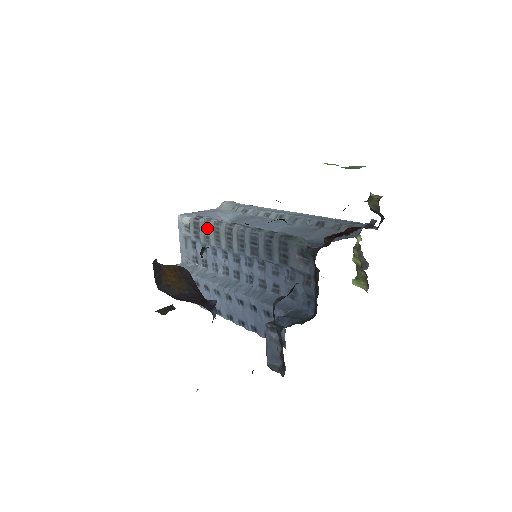
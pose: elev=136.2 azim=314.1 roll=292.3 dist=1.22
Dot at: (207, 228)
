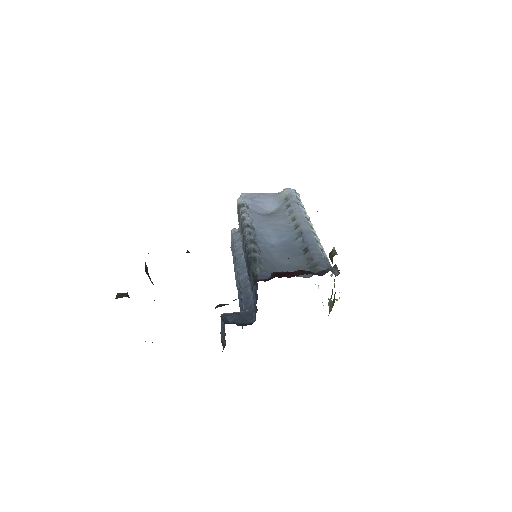
Dot at: (240, 218)
